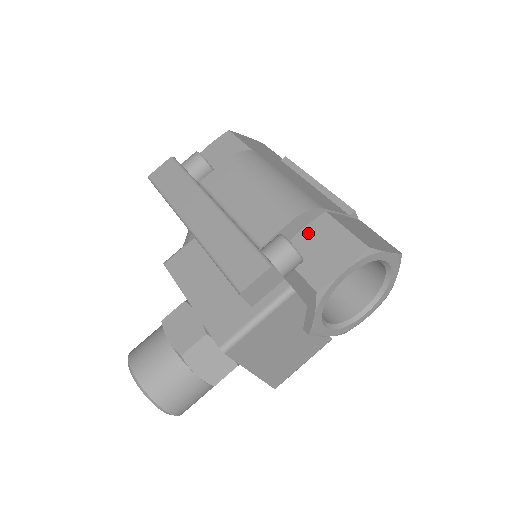
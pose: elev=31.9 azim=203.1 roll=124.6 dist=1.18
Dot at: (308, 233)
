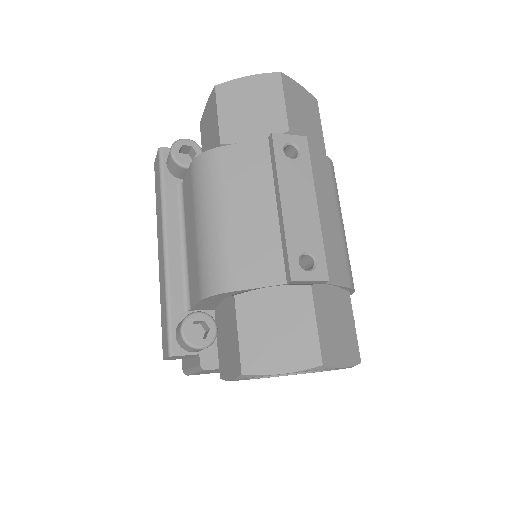
Dot at: (225, 309)
